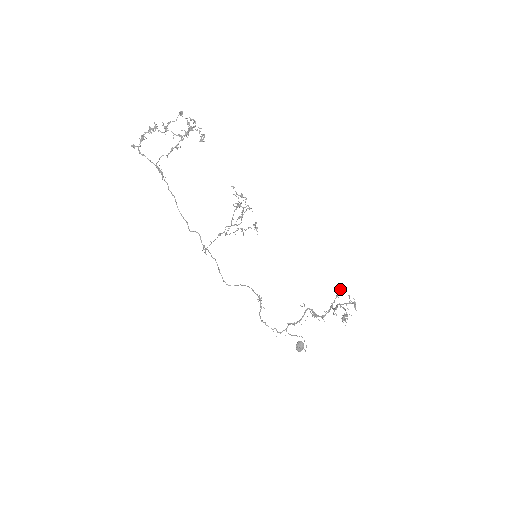
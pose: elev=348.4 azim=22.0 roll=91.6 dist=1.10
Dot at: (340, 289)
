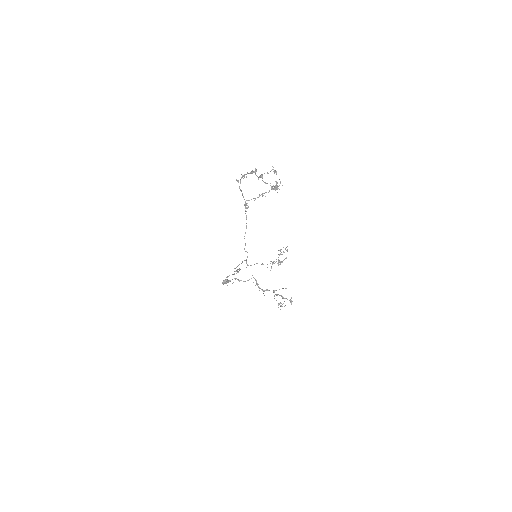
Dot at: occluded
